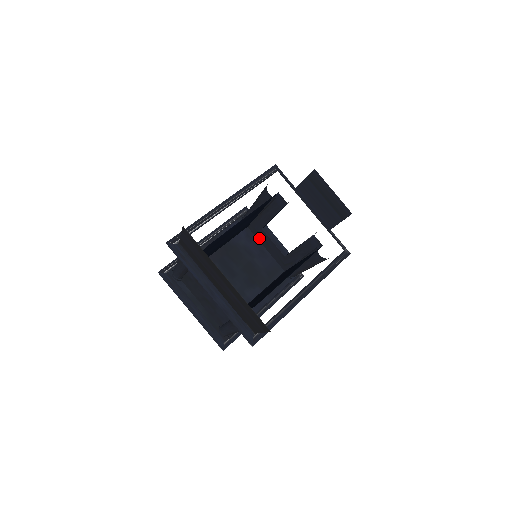
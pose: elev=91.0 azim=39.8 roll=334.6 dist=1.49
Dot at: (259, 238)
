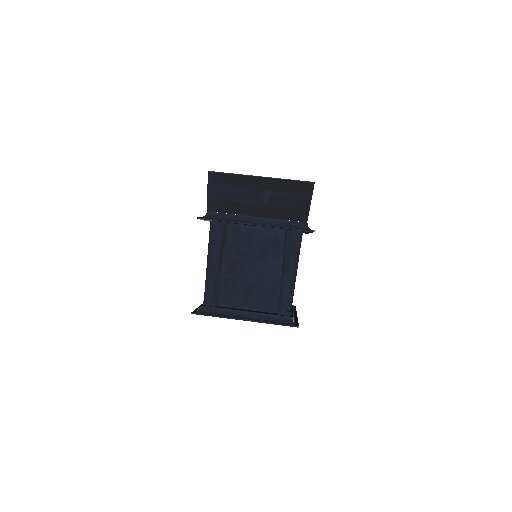
Dot at: occluded
